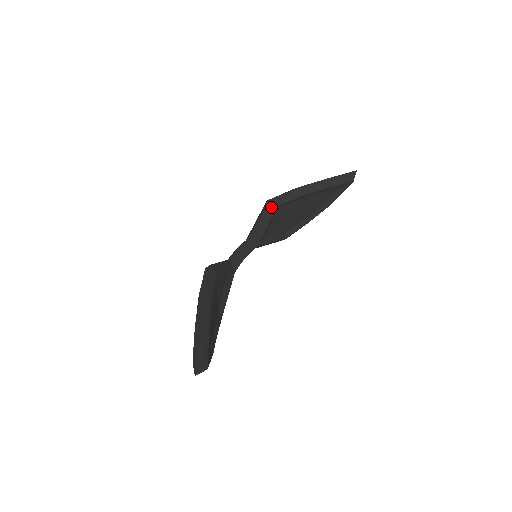
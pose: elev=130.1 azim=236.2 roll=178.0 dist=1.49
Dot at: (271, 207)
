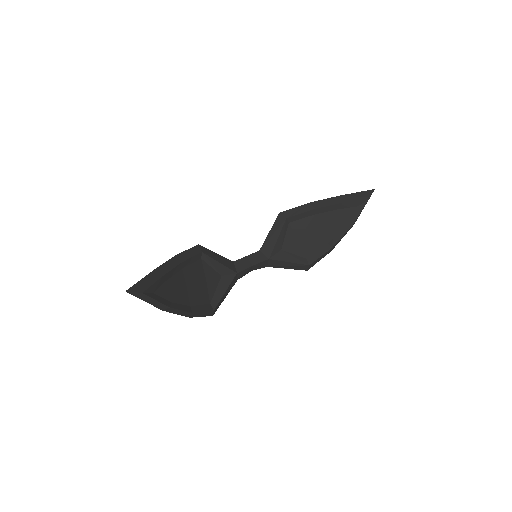
Dot at: (280, 220)
